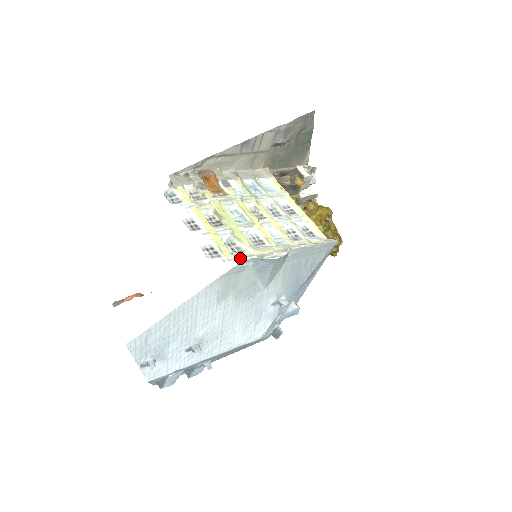
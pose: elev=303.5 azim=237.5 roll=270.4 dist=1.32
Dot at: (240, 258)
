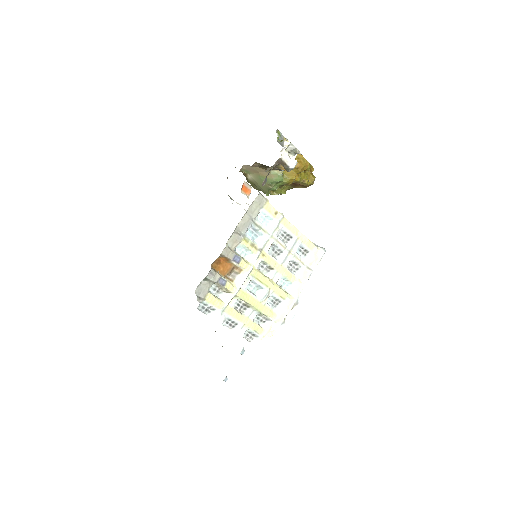
Dot at: (271, 331)
